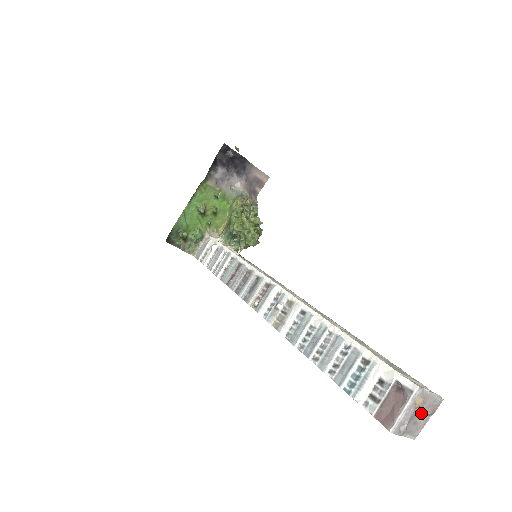
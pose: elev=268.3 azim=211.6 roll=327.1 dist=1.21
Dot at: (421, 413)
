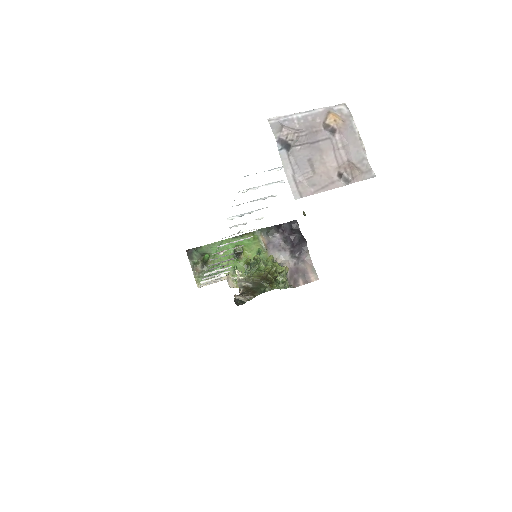
Dot at: (329, 159)
